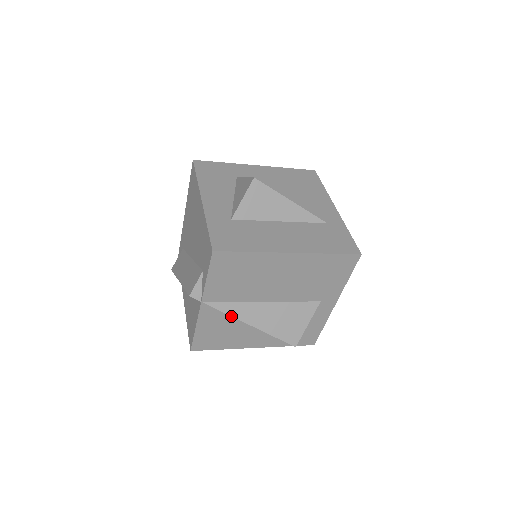
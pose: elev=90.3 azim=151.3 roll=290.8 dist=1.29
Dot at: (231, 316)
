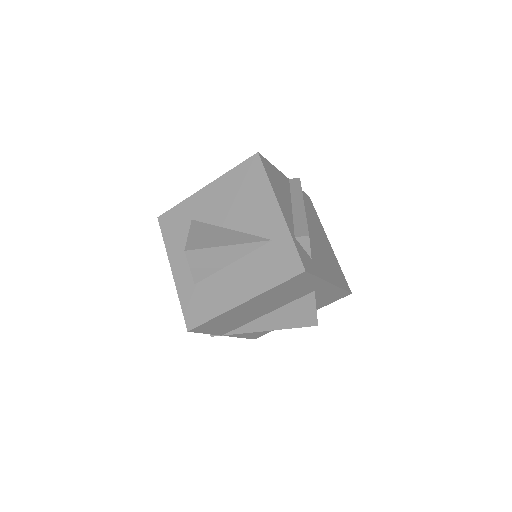
Dot at: occluded
